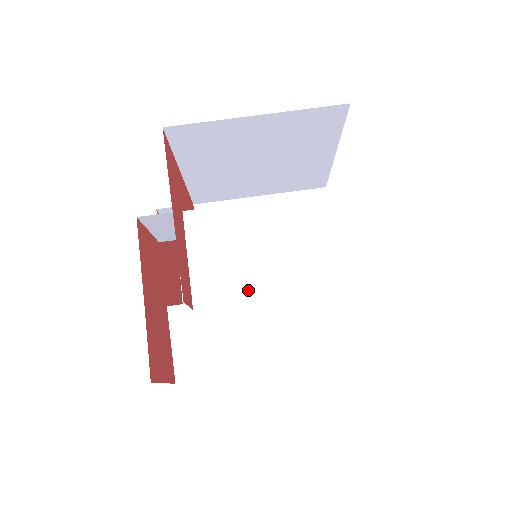
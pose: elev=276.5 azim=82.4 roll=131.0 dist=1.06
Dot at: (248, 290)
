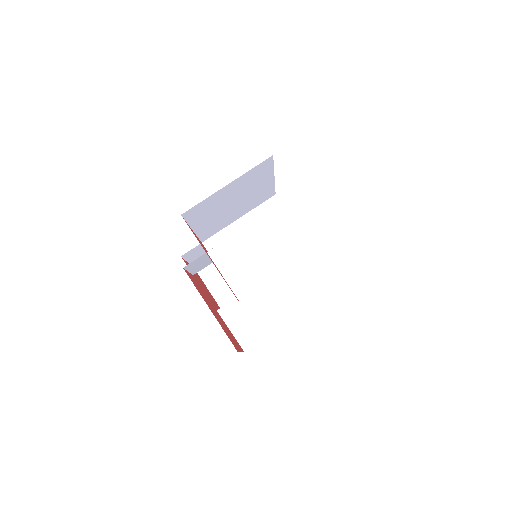
Dot at: (265, 278)
